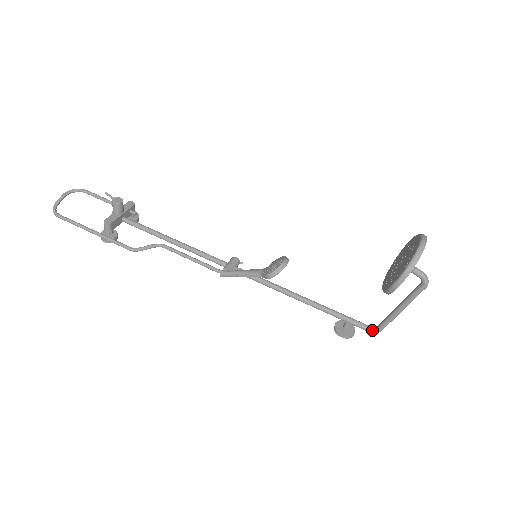
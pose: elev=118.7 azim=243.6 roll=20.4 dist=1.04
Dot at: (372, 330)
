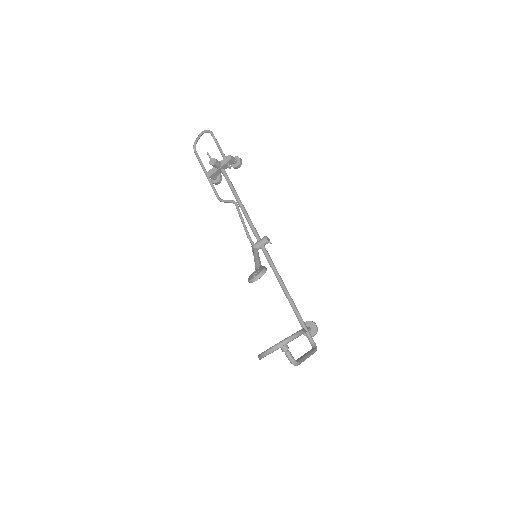
Dot at: (312, 347)
